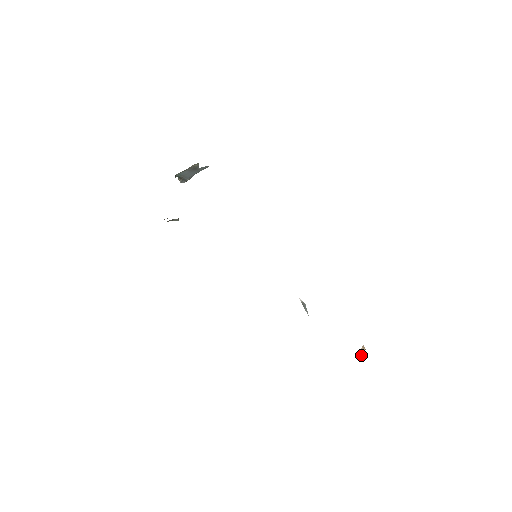
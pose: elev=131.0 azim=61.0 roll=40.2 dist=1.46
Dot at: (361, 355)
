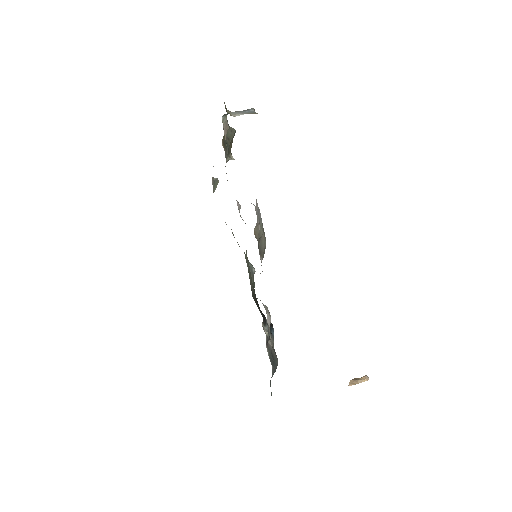
Dot at: (349, 384)
